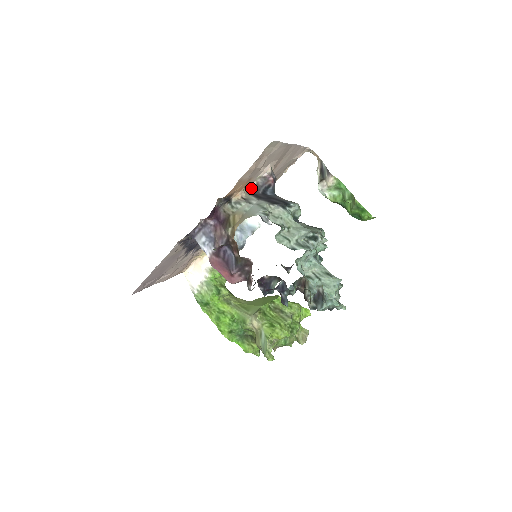
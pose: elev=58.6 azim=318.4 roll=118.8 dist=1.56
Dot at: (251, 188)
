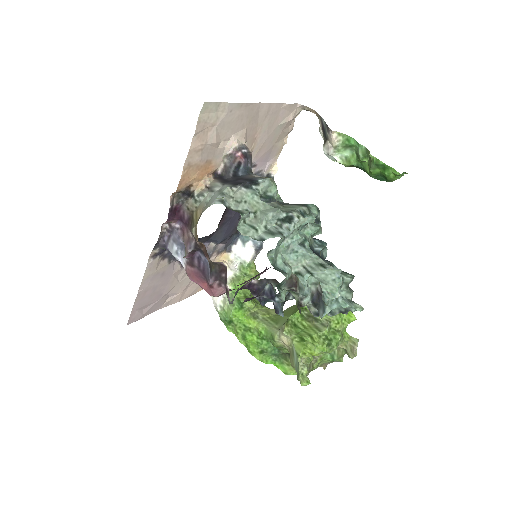
Dot at: (220, 173)
